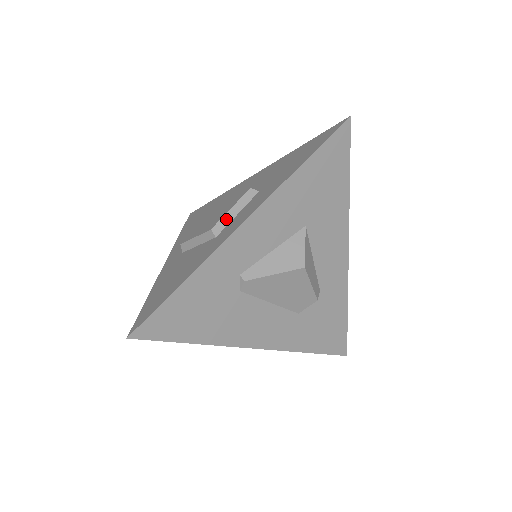
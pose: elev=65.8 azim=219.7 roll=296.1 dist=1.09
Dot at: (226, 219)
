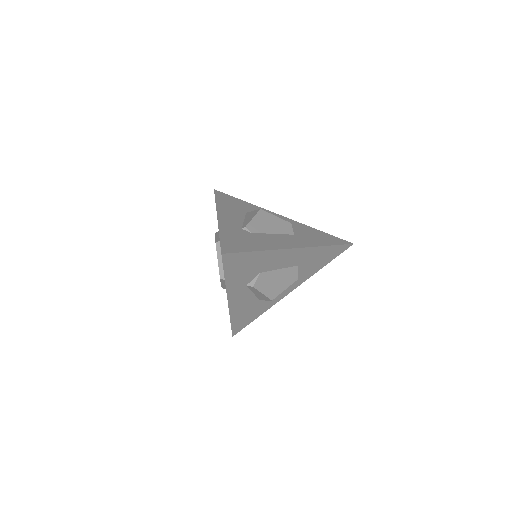
Dot at: (217, 239)
